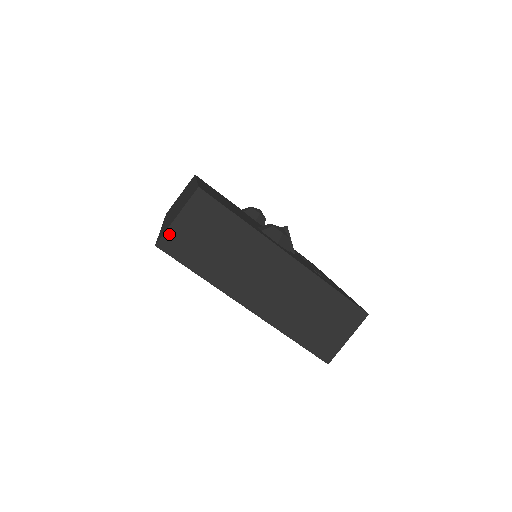
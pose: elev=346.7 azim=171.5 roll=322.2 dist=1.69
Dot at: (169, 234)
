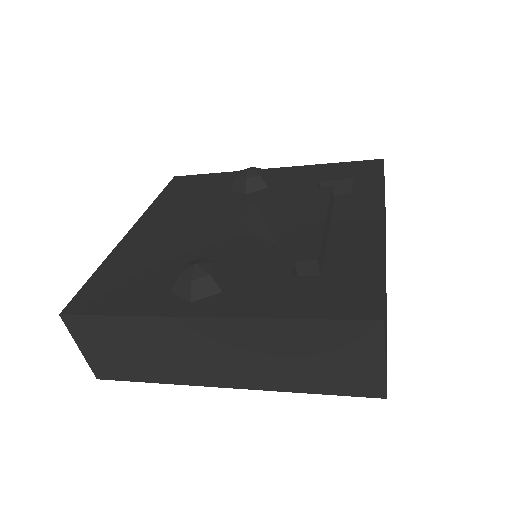
Dot at: (93, 365)
